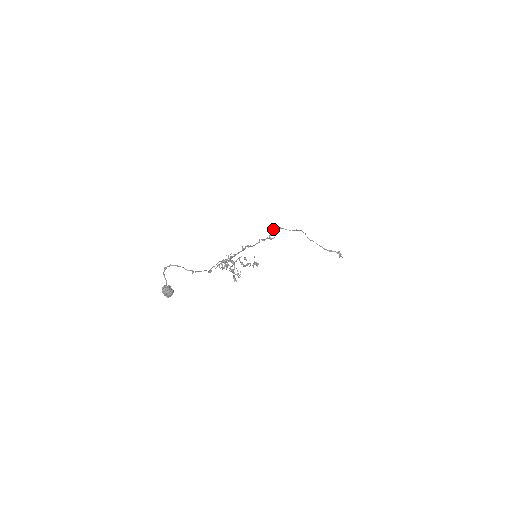
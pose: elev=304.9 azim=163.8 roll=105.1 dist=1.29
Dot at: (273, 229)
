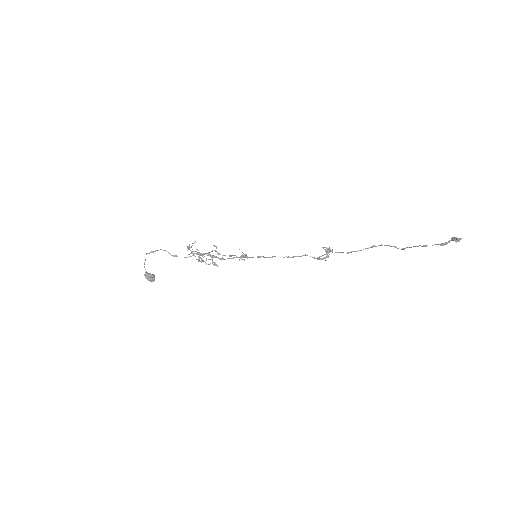
Dot at: occluded
